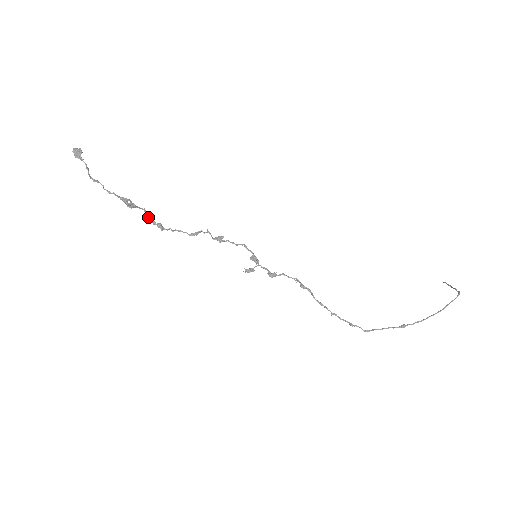
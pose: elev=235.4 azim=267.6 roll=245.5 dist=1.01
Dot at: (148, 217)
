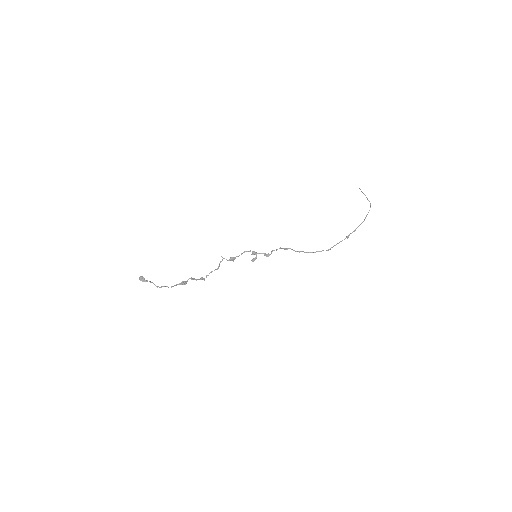
Dot at: occluded
